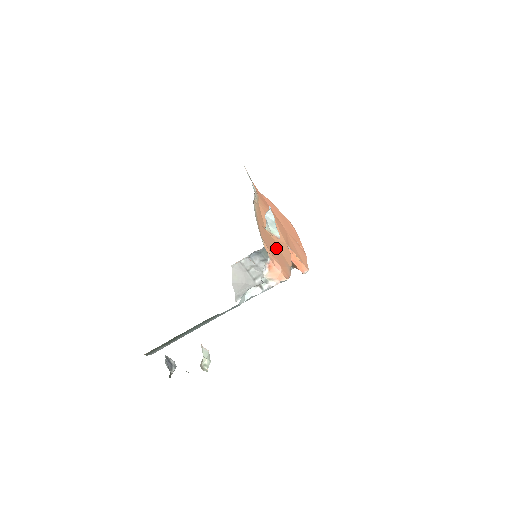
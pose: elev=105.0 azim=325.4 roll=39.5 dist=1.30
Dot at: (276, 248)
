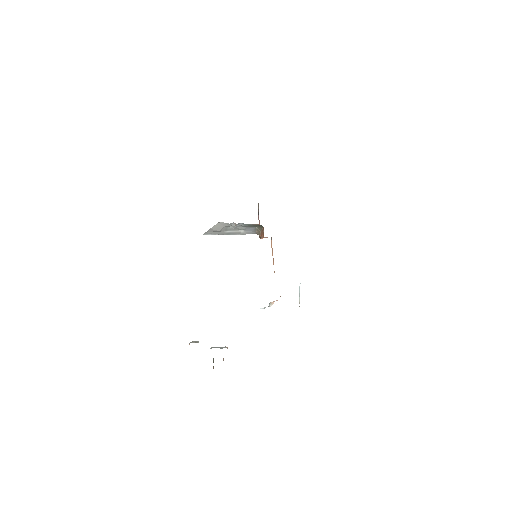
Dot at: occluded
